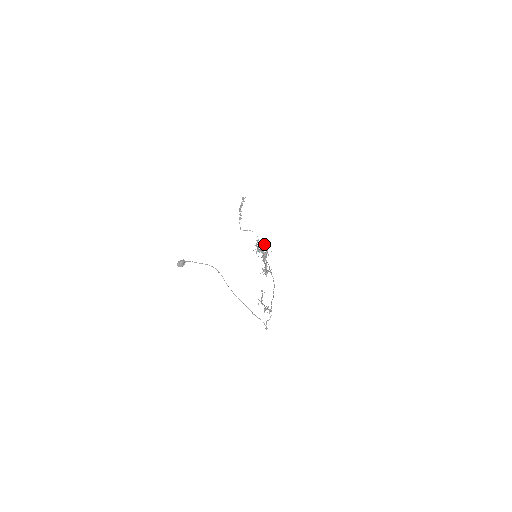
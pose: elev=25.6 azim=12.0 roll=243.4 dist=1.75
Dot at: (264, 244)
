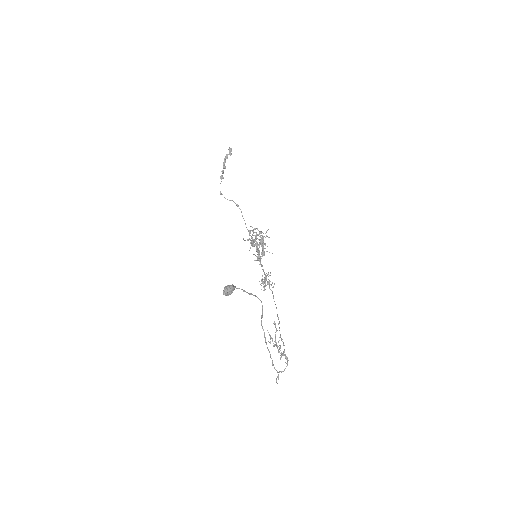
Dot at: (262, 238)
